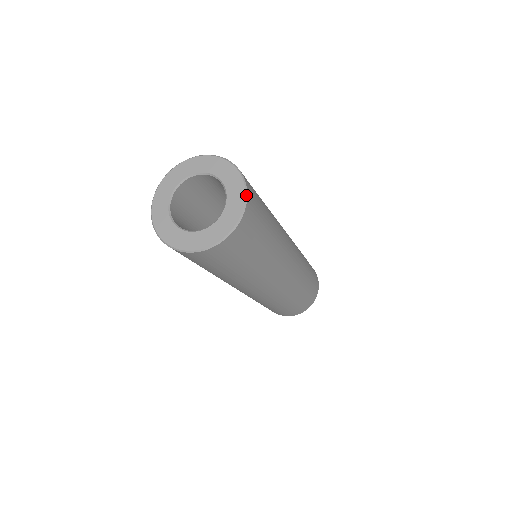
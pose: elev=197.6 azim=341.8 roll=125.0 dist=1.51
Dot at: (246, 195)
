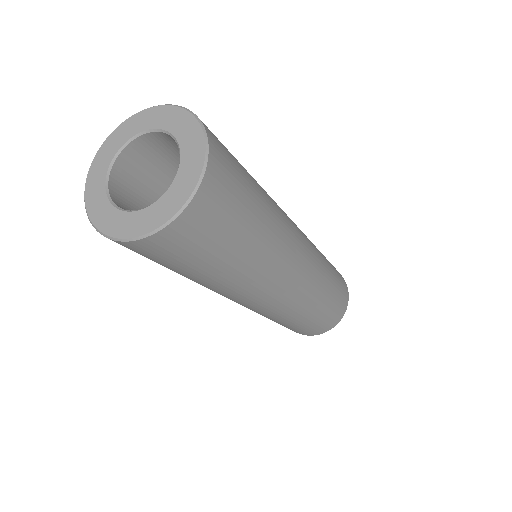
Dot at: (200, 180)
